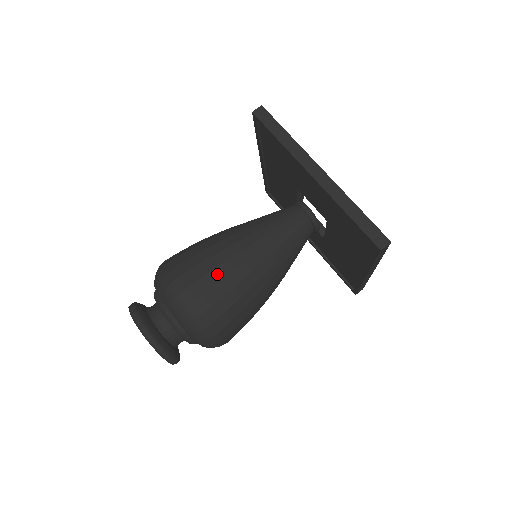
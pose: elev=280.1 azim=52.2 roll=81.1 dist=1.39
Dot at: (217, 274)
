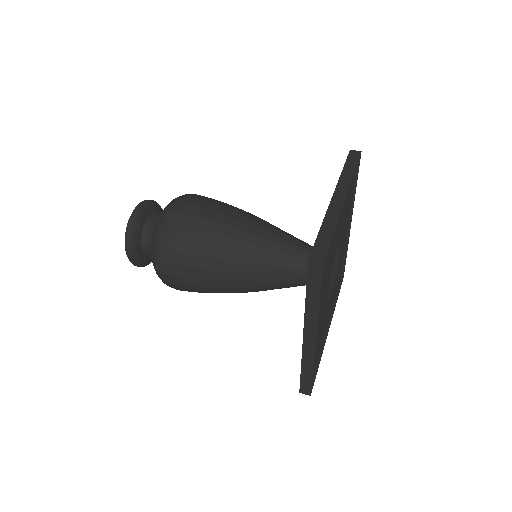
Dot at: (210, 214)
